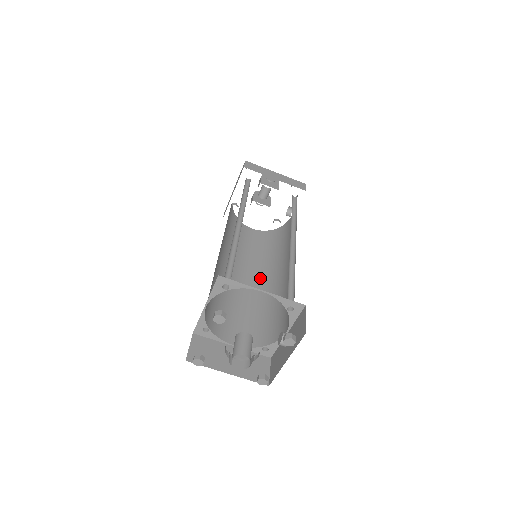
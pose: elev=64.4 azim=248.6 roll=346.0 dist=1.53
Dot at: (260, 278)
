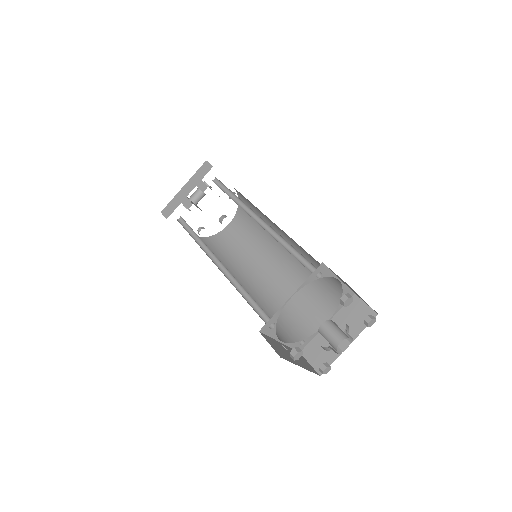
Dot at: (240, 281)
